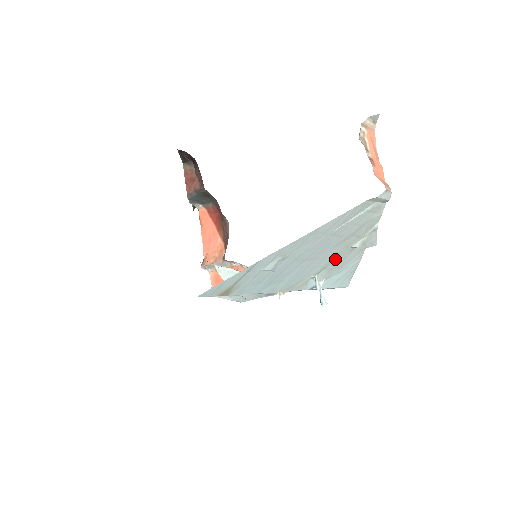
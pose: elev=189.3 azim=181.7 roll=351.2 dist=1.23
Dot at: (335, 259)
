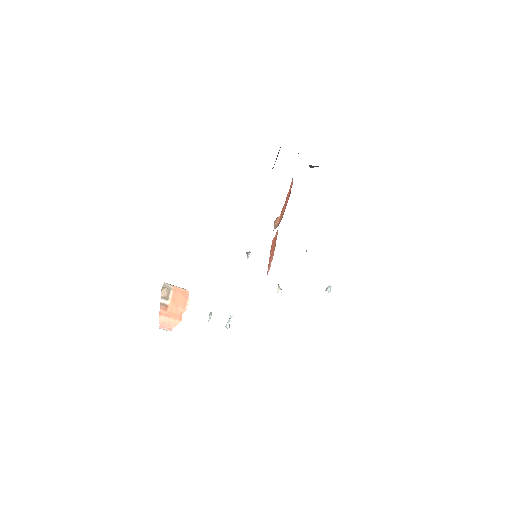
Dot at: occluded
